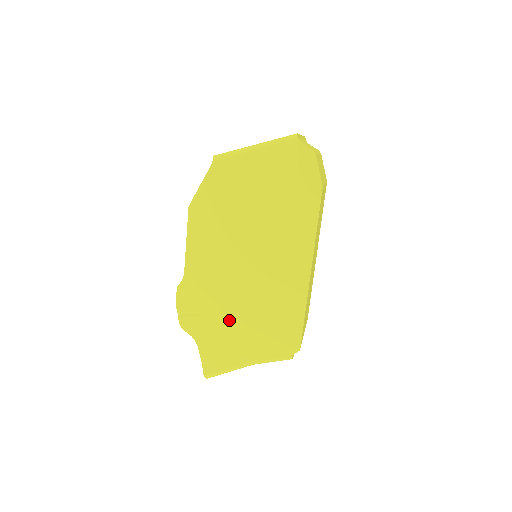
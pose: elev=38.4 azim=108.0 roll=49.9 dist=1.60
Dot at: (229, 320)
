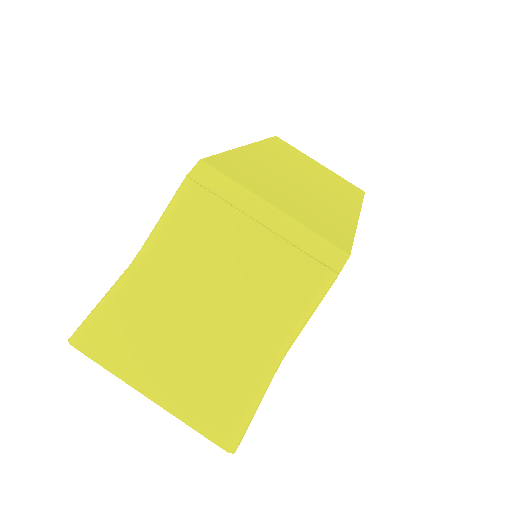
Dot at: occluded
